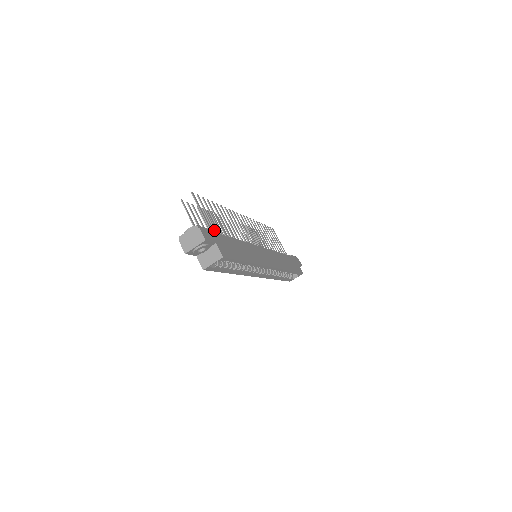
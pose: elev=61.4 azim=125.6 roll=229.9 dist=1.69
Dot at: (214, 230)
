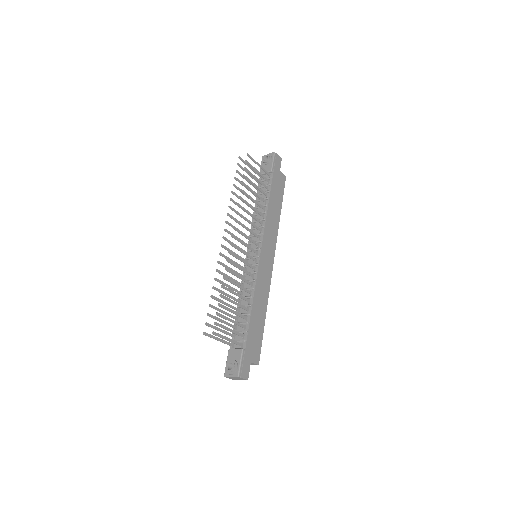
Dot at: occluded
